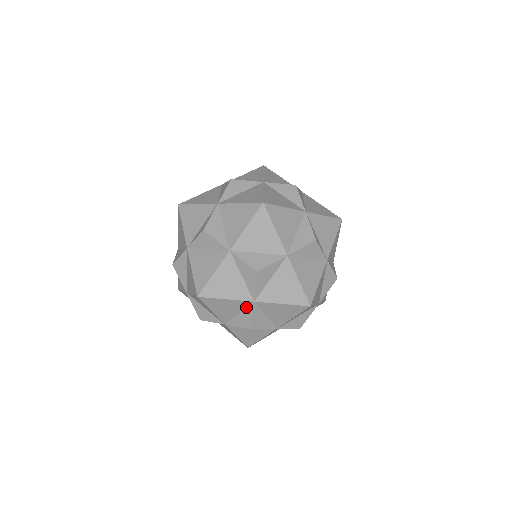
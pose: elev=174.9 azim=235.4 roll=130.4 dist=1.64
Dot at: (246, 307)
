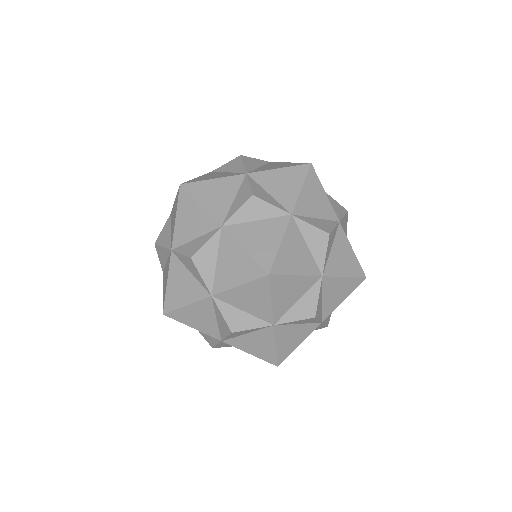
Dot at: occluded
